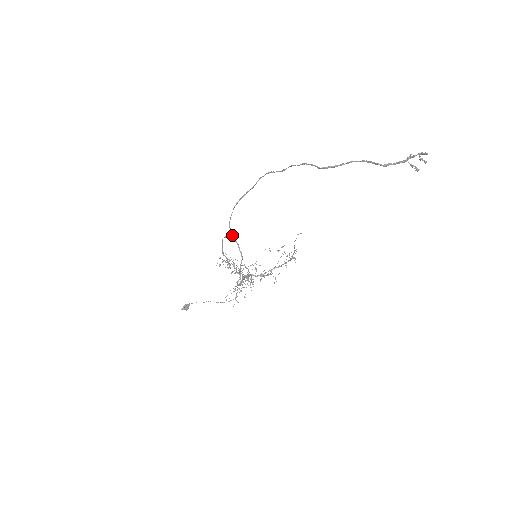
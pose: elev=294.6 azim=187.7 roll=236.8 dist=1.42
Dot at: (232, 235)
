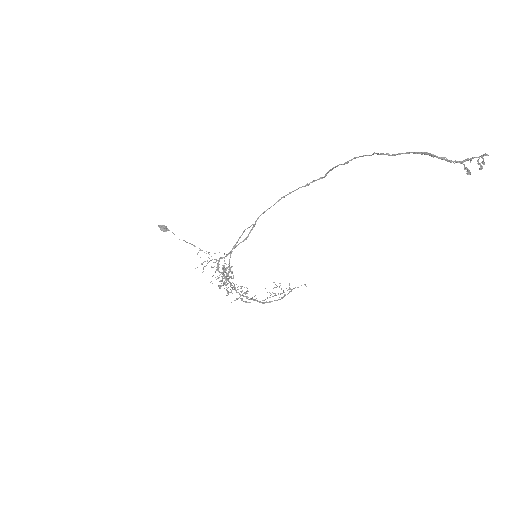
Dot at: (255, 222)
